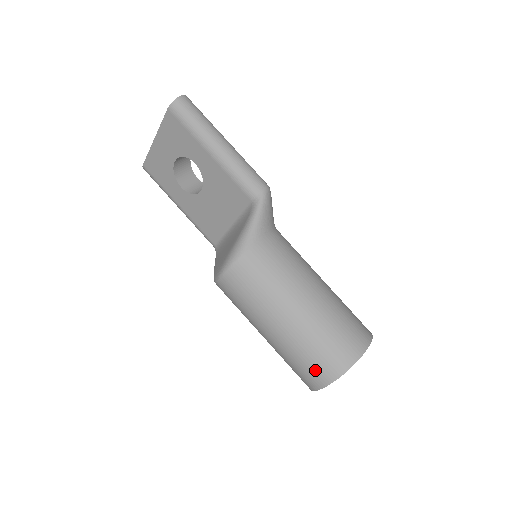
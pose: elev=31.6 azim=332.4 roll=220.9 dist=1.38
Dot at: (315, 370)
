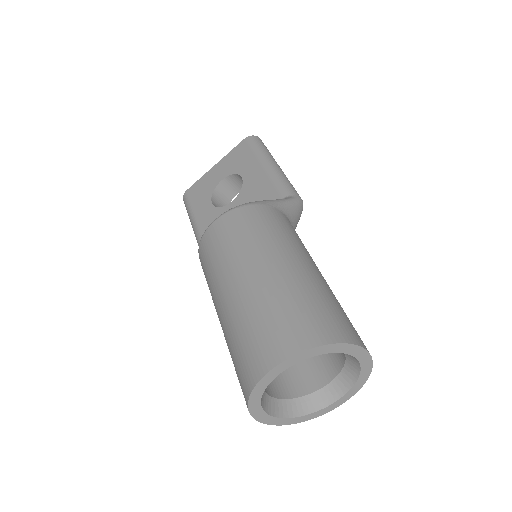
Dot at: (281, 331)
